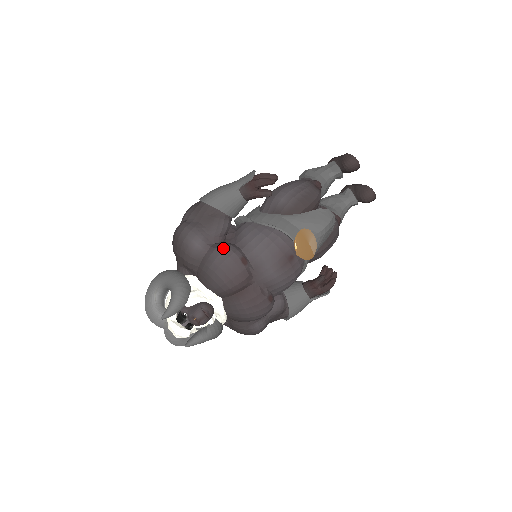
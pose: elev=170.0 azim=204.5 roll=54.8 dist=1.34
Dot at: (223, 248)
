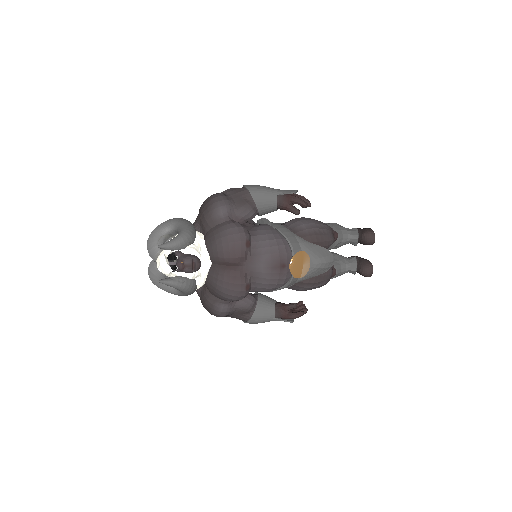
Dot at: (239, 225)
